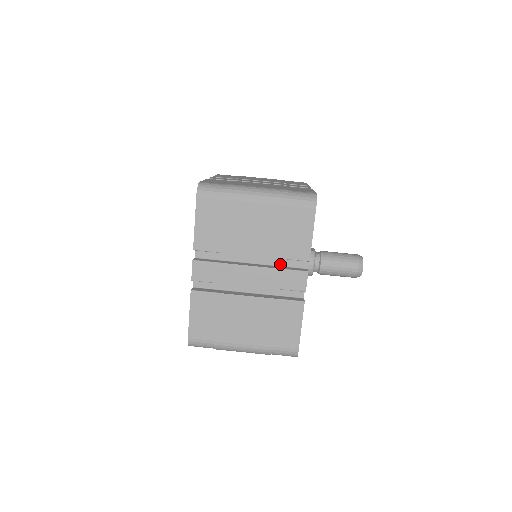
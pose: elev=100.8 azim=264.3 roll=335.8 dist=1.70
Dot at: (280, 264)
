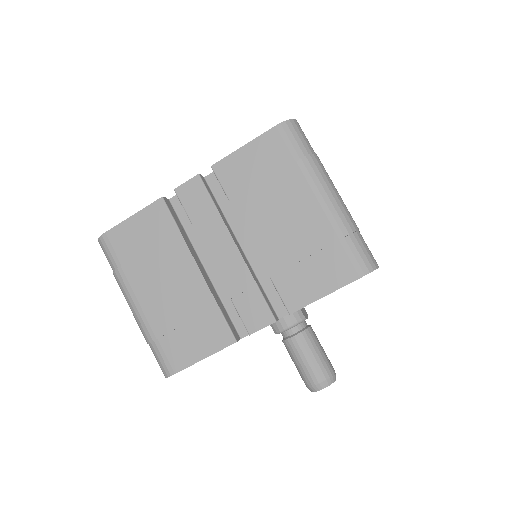
Dot at: (263, 282)
